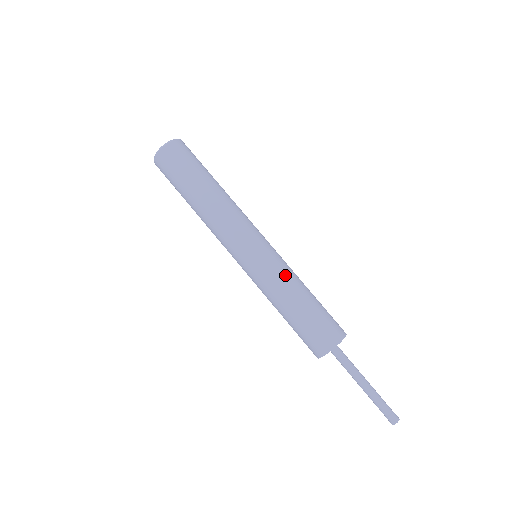
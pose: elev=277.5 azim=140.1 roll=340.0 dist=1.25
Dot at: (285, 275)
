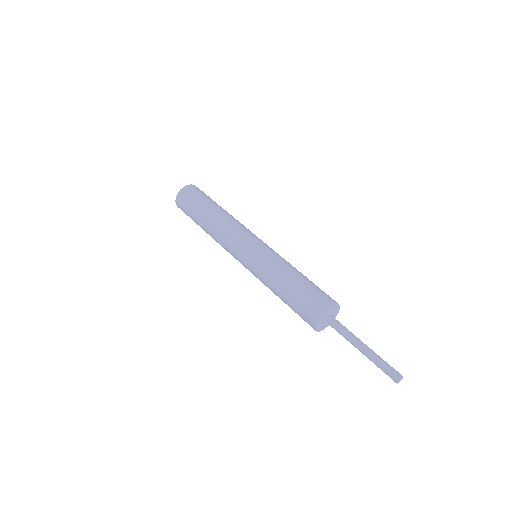
Dot at: (282, 259)
